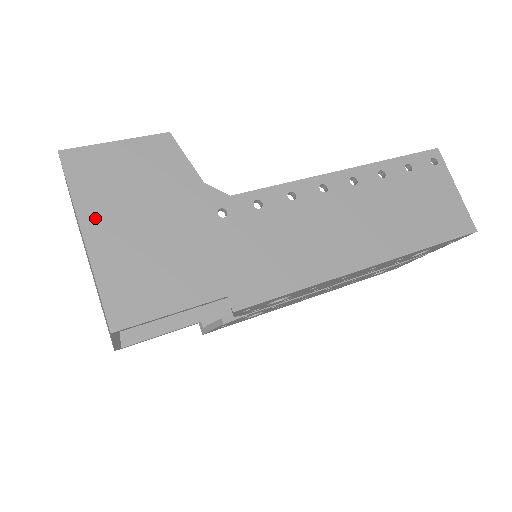
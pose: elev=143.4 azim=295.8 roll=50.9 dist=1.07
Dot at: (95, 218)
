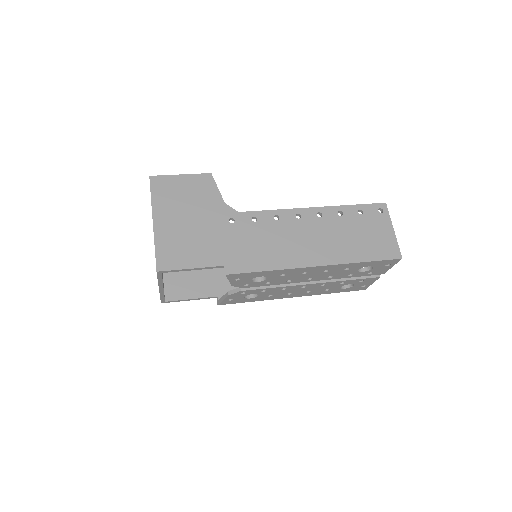
Dot at: (161, 213)
